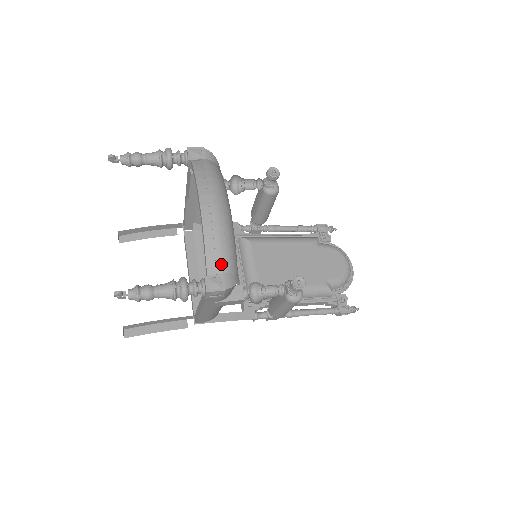
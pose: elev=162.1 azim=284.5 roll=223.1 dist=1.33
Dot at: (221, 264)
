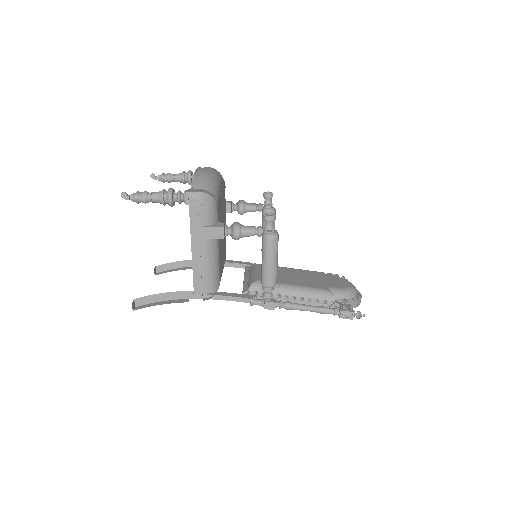
Dot at: (202, 185)
